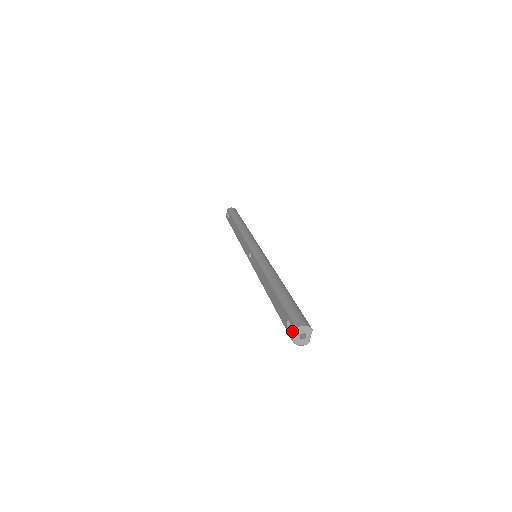
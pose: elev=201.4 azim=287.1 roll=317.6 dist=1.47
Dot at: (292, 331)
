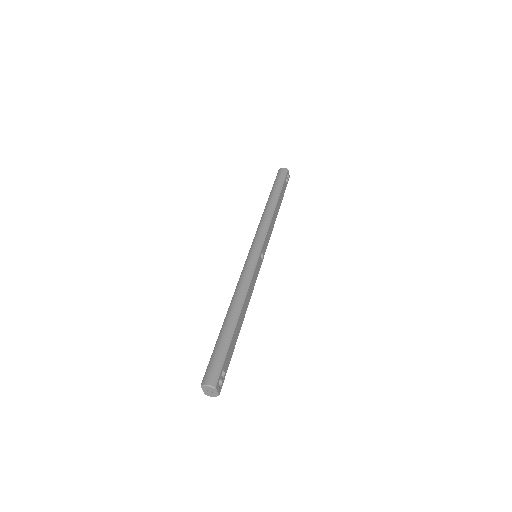
Dot at: occluded
